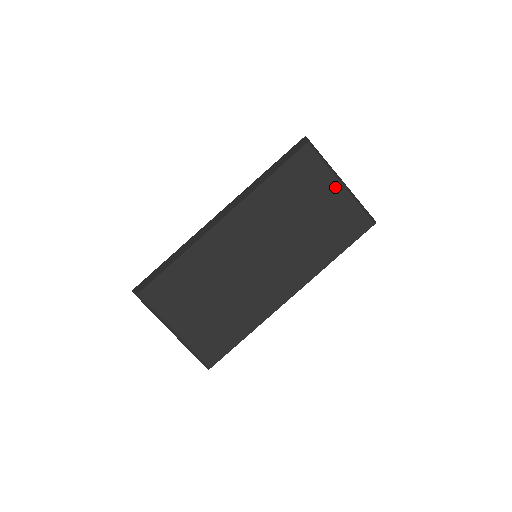
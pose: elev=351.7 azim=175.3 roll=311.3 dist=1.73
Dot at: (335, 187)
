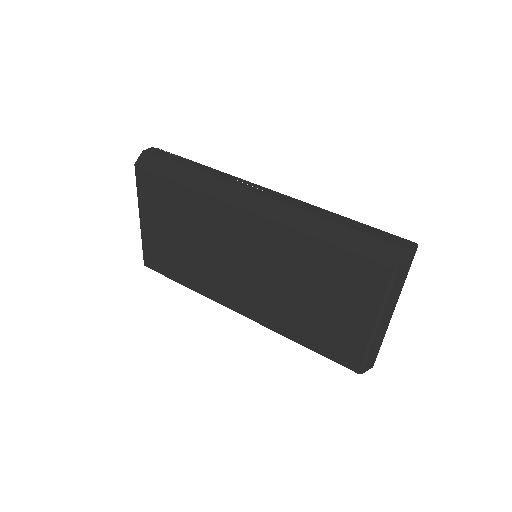
Dot at: (367, 320)
